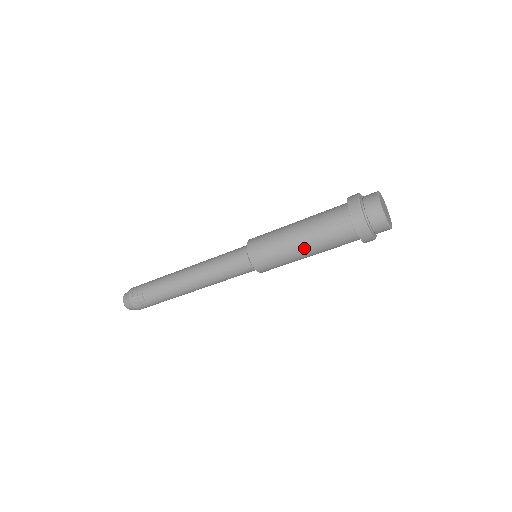
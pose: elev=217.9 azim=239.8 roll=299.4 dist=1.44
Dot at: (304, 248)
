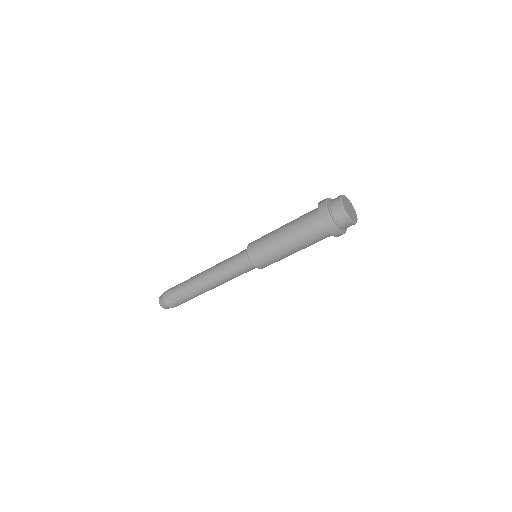
Dot at: (296, 251)
